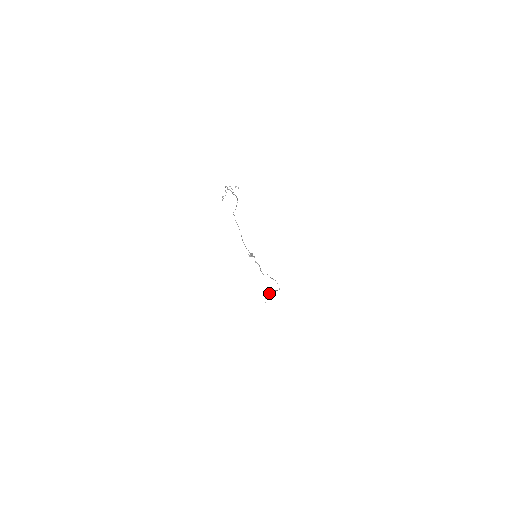
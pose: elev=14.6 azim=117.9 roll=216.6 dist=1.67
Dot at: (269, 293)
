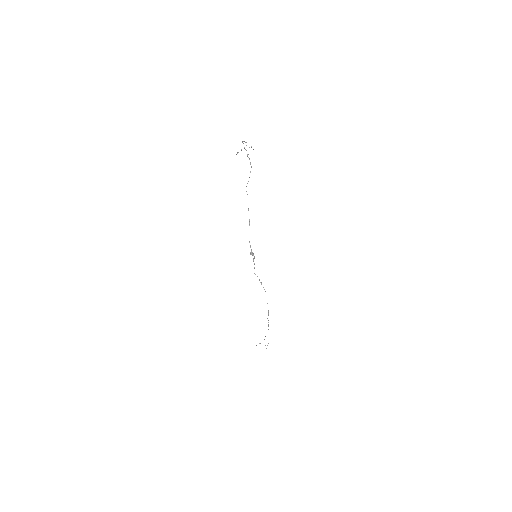
Dot at: occluded
